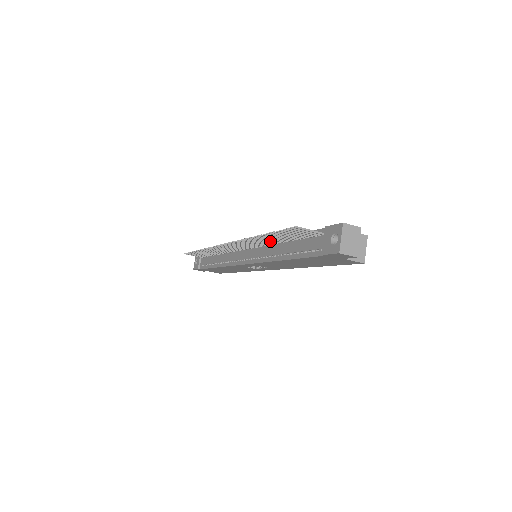
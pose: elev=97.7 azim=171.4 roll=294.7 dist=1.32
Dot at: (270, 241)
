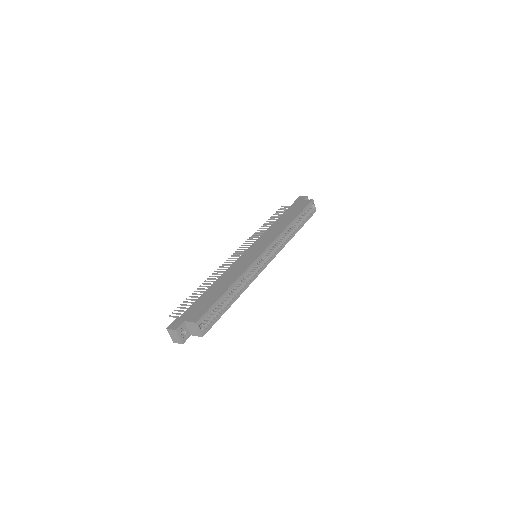
Dot at: occluded
